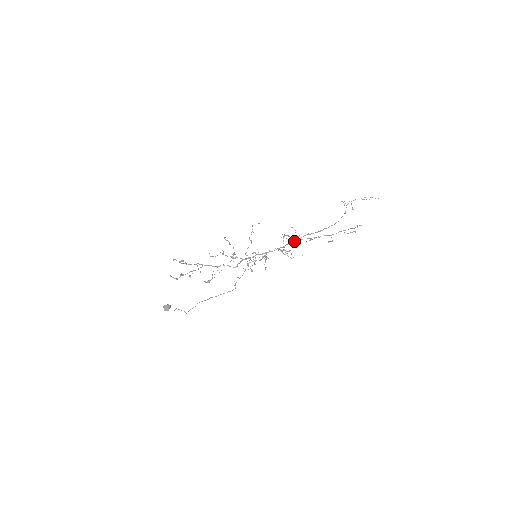
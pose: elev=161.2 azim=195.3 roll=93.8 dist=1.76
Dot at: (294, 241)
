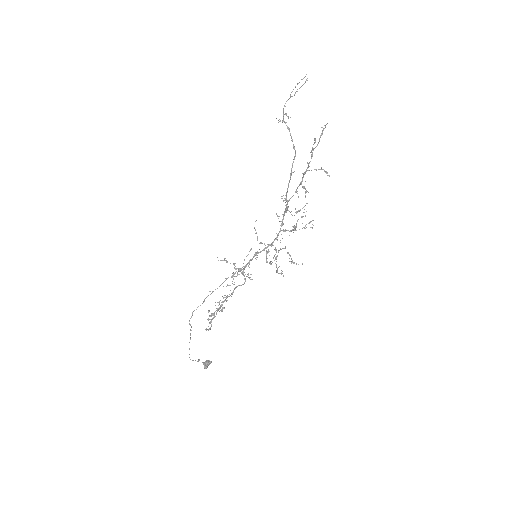
Dot at: (285, 209)
